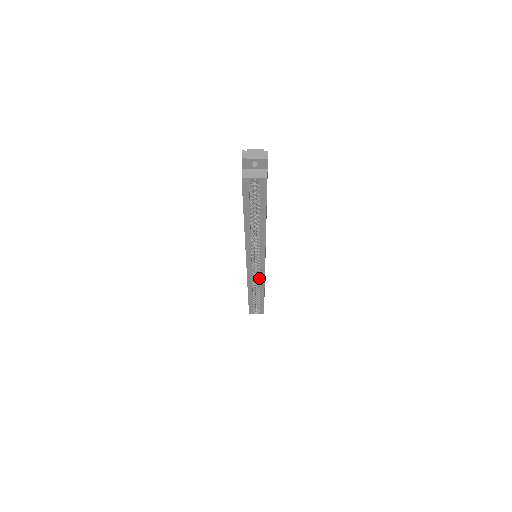
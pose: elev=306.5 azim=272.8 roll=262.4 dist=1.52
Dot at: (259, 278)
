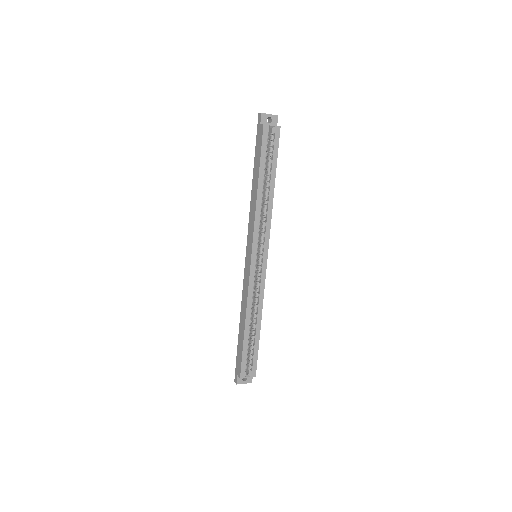
Dot at: (259, 289)
